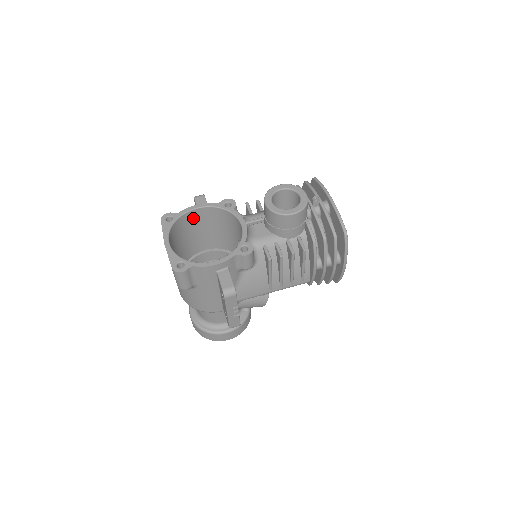
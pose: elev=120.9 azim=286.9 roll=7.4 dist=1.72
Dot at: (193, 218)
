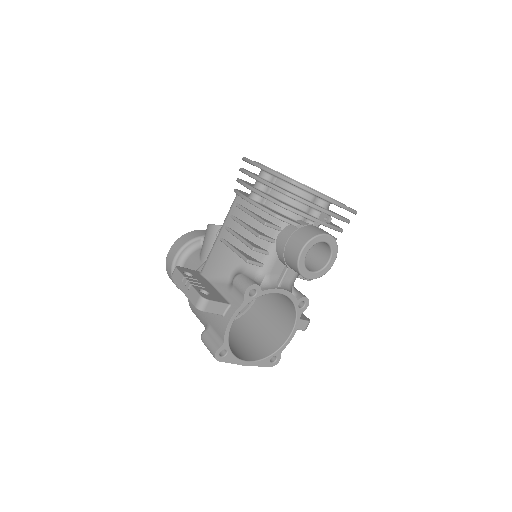
Dot at: occluded
